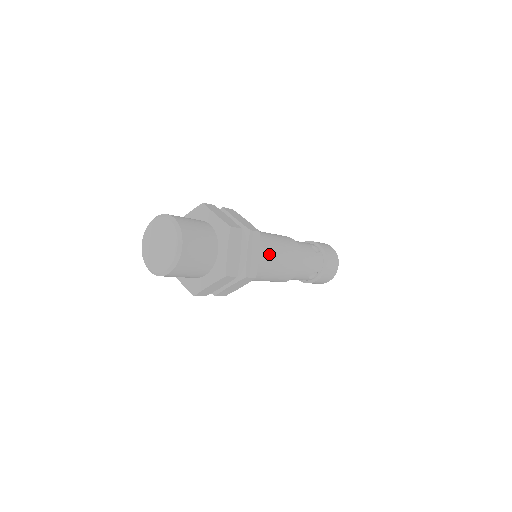
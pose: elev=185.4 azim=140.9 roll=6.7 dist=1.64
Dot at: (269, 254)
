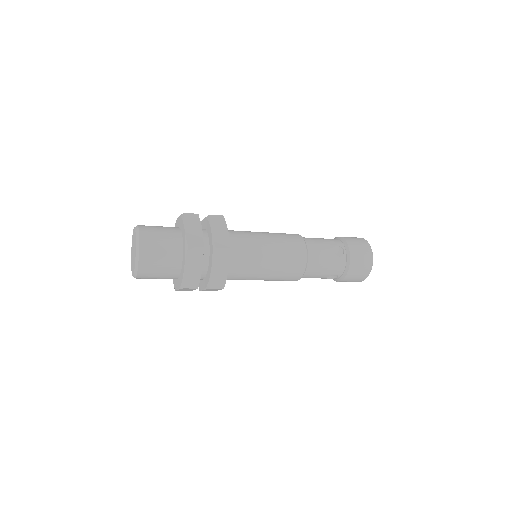
Dot at: (254, 263)
